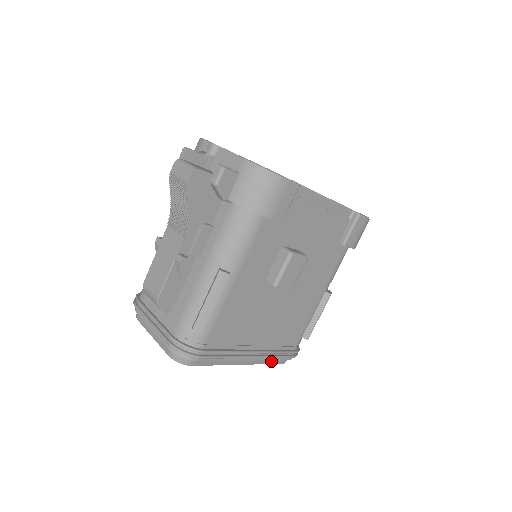
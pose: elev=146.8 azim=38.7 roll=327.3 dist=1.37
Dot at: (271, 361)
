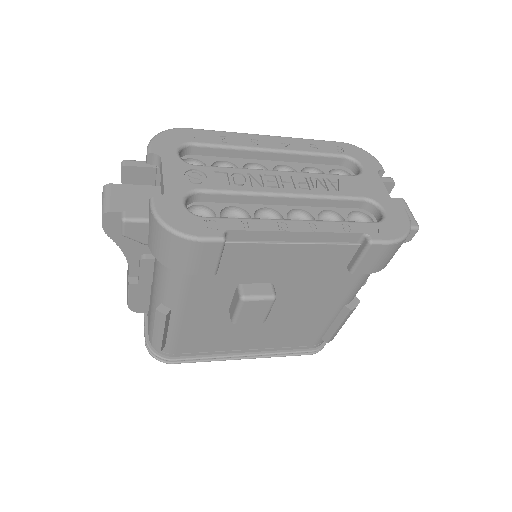
Dot at: occluded
